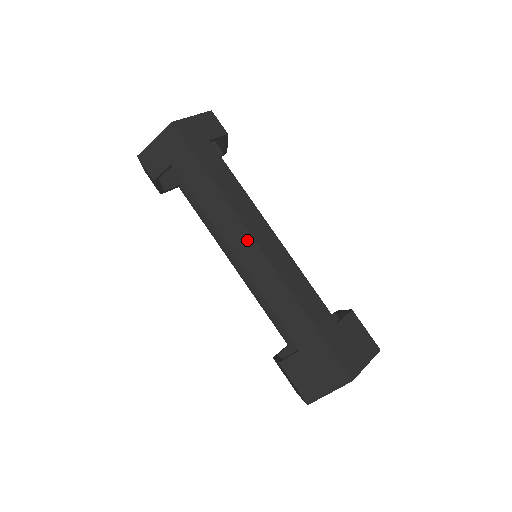
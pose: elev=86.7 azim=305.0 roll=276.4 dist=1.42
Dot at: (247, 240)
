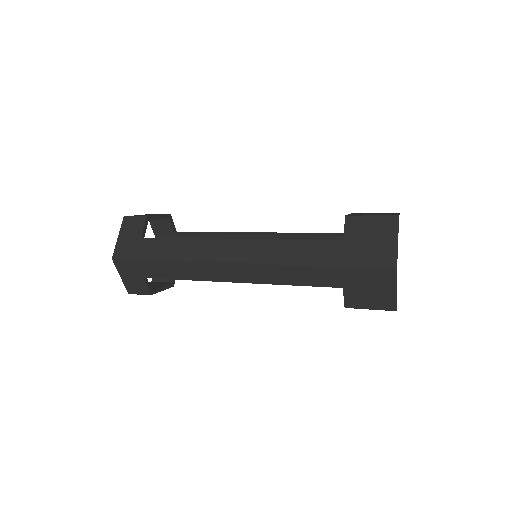
Dot at: (227, 267)
